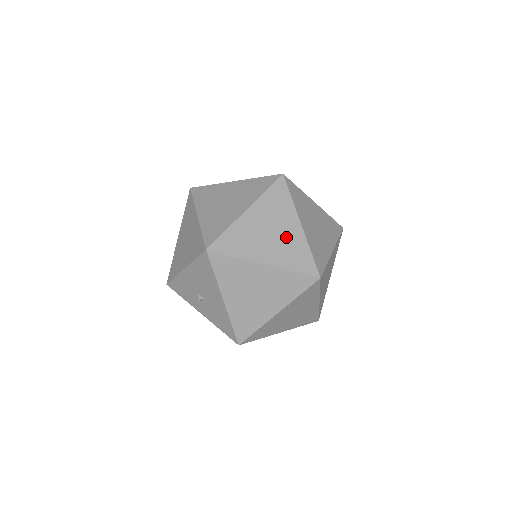
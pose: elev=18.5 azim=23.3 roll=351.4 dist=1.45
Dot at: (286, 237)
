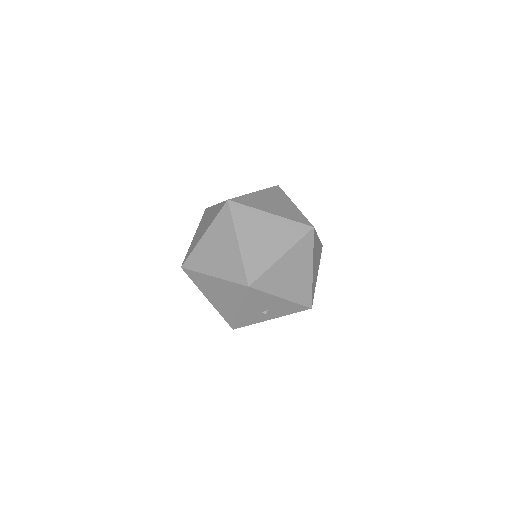
Dot at: (273, 229)
